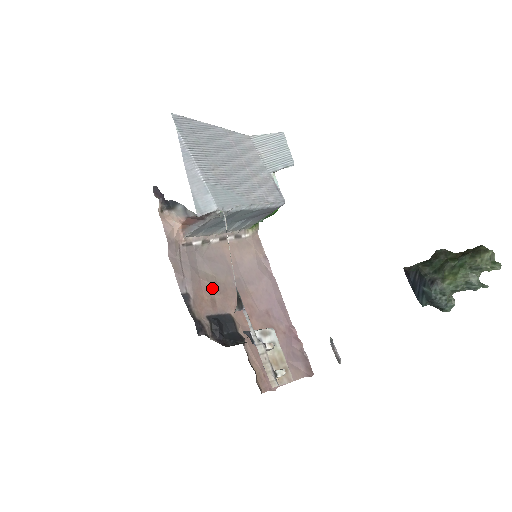
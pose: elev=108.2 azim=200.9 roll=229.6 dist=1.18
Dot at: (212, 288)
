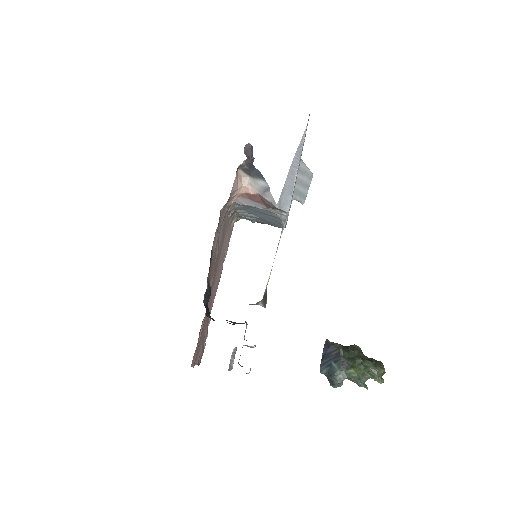
Dot at: (216, 256)
